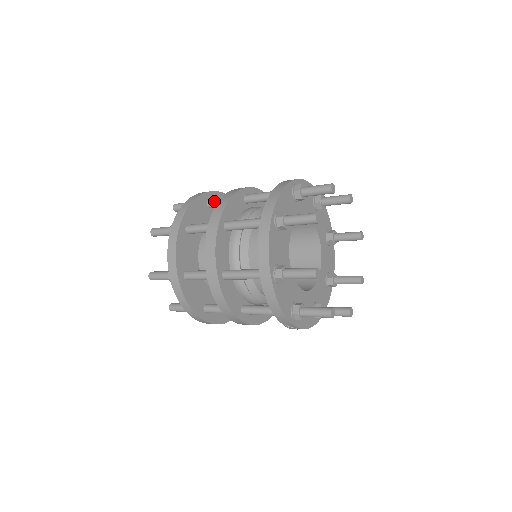
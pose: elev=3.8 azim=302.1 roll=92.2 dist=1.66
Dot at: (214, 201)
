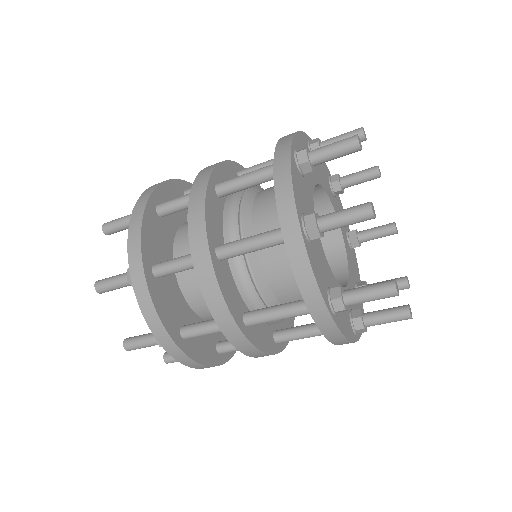
Dot at: (168, 208)
